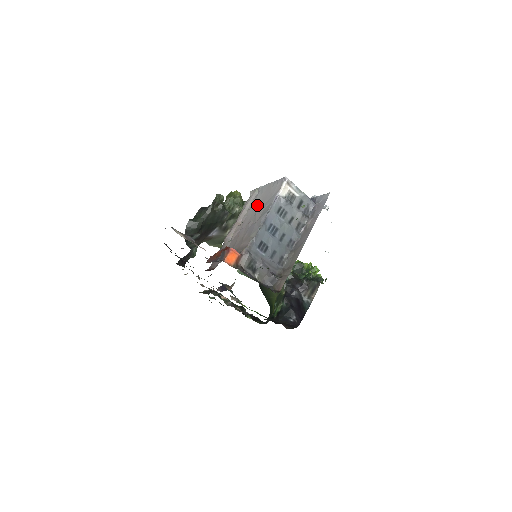
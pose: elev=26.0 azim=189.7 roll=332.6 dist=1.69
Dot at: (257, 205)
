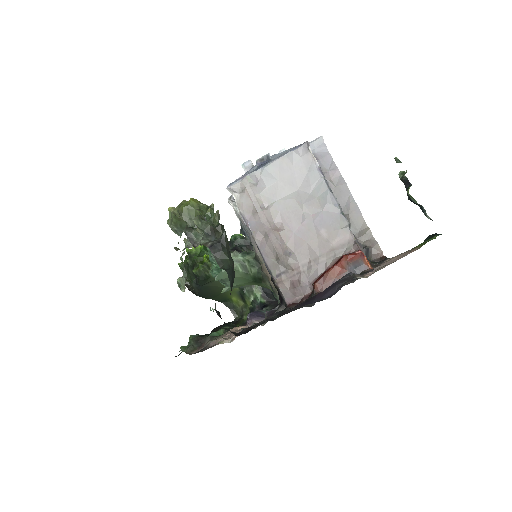
Dot at: (285, 194)
